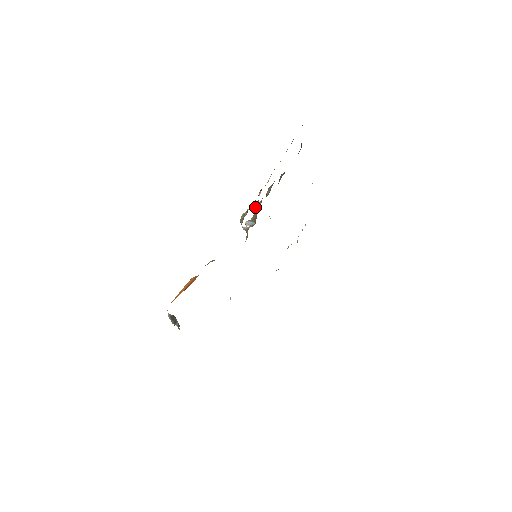
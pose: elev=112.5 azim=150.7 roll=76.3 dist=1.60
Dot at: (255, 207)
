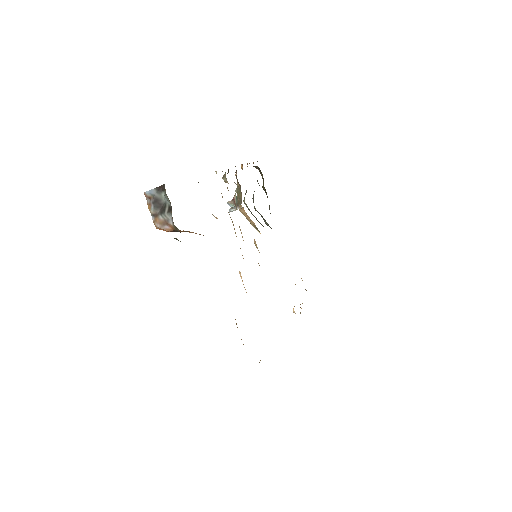
Dot at: (235, 191)
